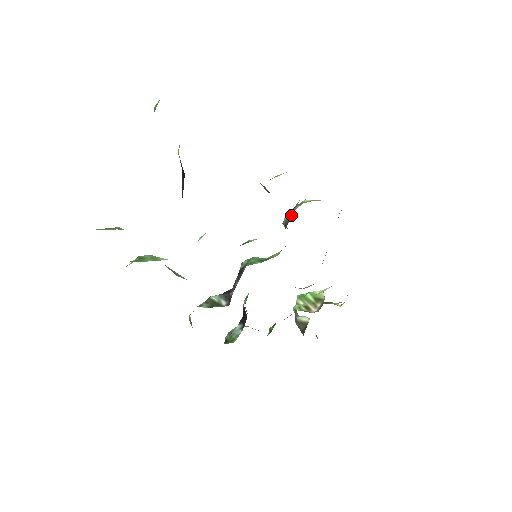
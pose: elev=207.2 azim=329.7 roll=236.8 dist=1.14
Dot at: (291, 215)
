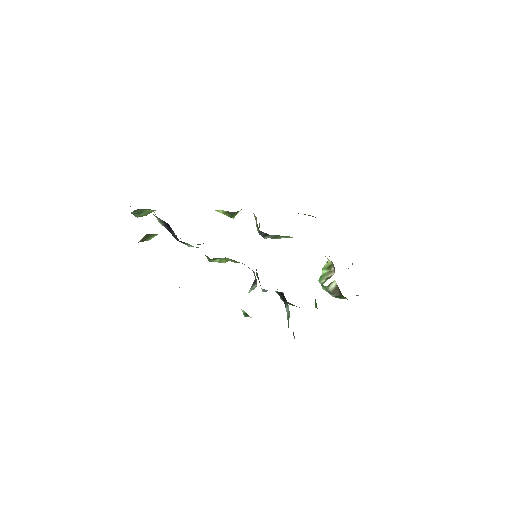
Dot at: (256, 220)
